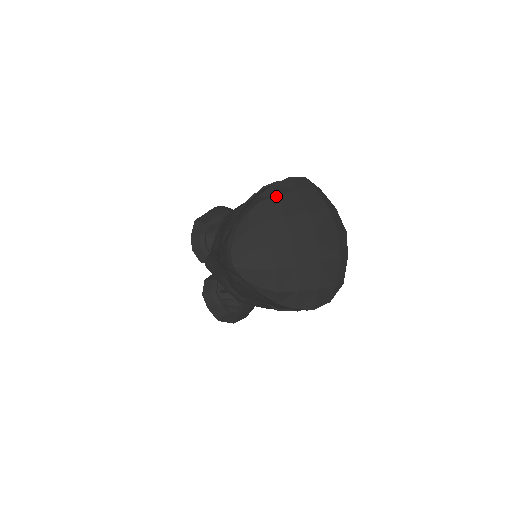
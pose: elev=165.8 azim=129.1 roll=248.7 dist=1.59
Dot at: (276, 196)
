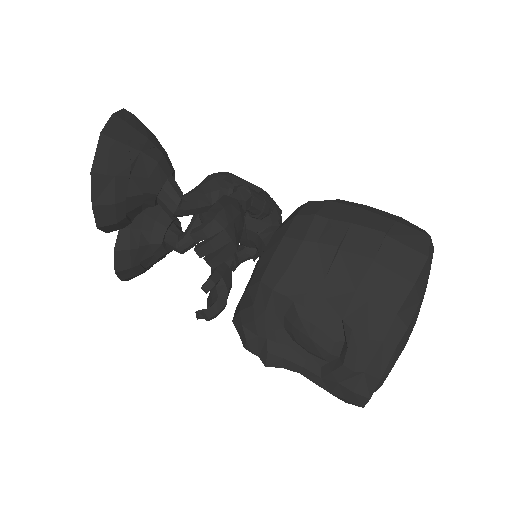
Dot at: (419, 304)
